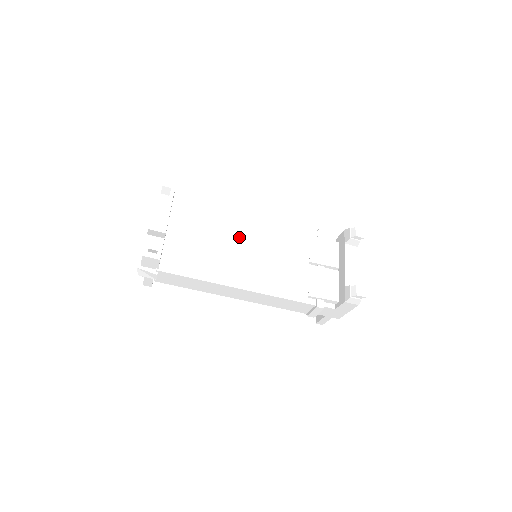
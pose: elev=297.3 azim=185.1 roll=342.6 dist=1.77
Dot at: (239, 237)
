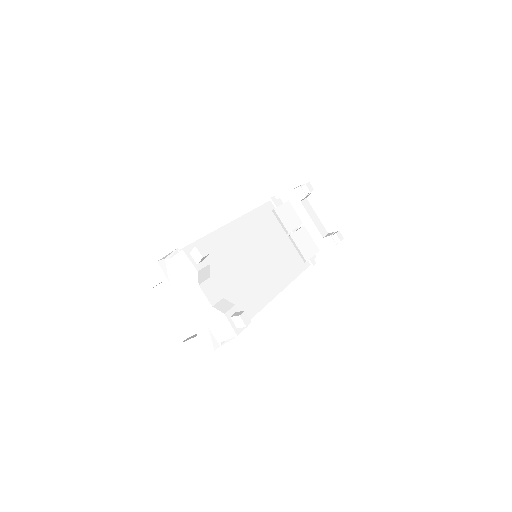
Dot at: (244, 251)
